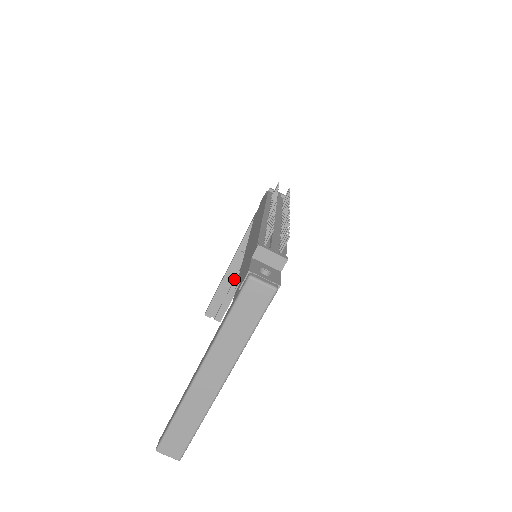
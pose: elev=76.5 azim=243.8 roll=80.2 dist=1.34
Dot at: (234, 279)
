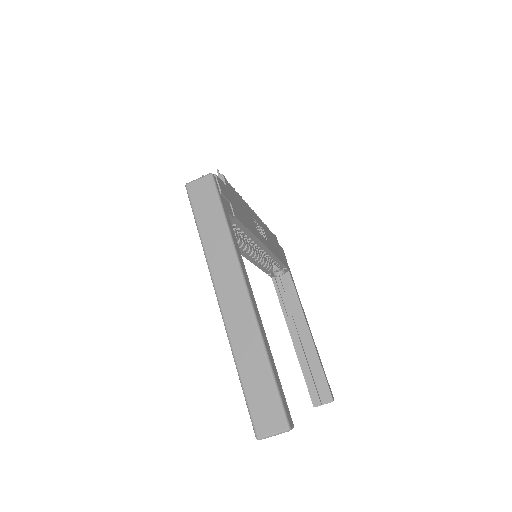
Dot at: (307, 347)
